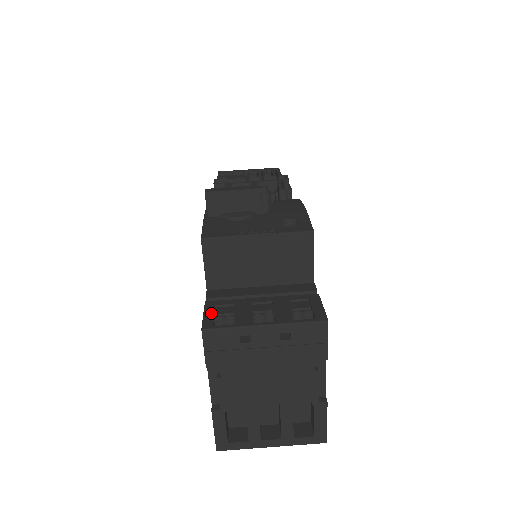
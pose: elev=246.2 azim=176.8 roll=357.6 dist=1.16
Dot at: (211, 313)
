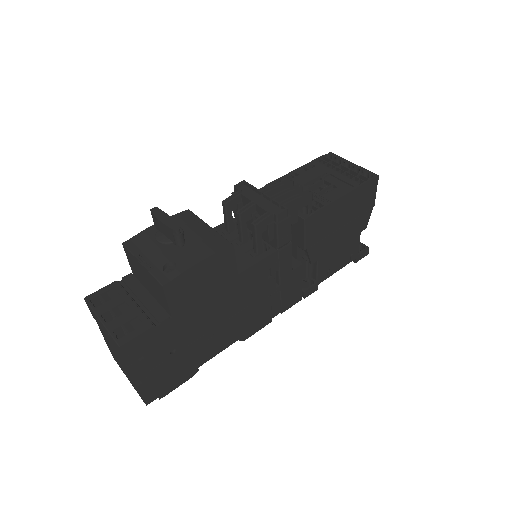
Dot at: (103, 291)
